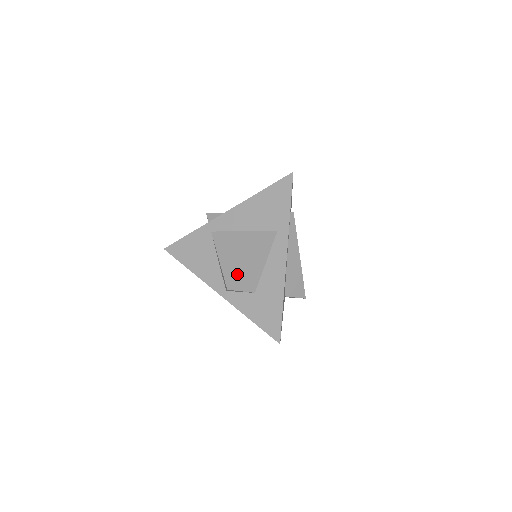
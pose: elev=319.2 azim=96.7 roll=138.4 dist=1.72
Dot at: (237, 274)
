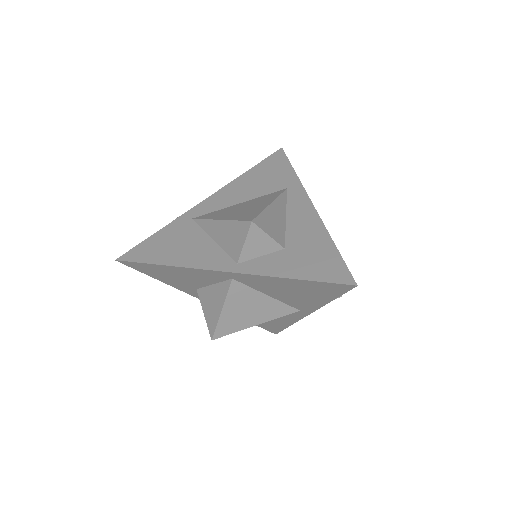
Dot at: (257, 212)
